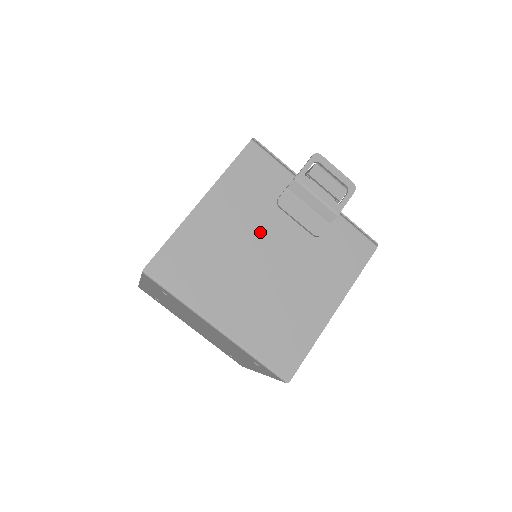
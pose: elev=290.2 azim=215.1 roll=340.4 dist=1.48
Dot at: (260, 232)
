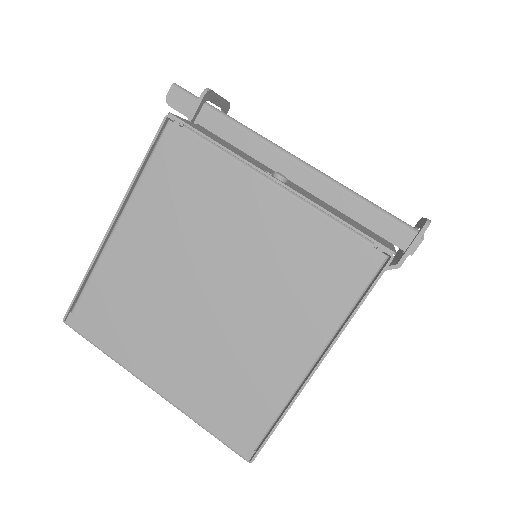
Dot at: occluded
